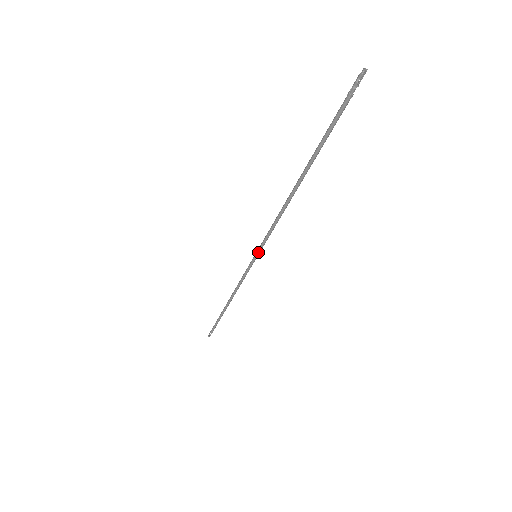
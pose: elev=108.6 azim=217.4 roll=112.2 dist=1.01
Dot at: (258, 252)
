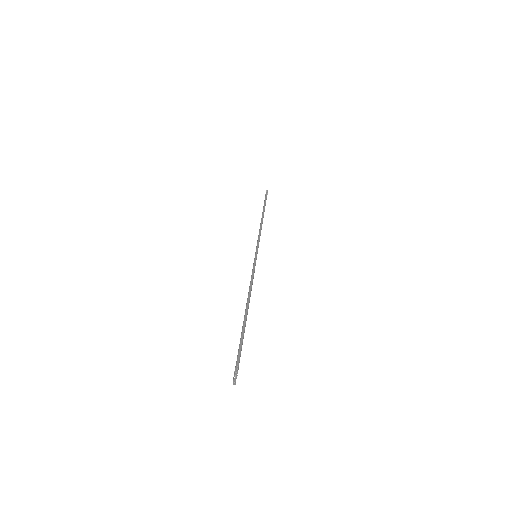
Dot at: (255, 261)
